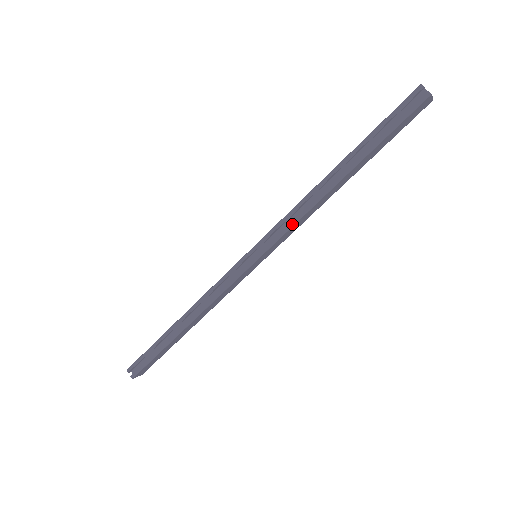
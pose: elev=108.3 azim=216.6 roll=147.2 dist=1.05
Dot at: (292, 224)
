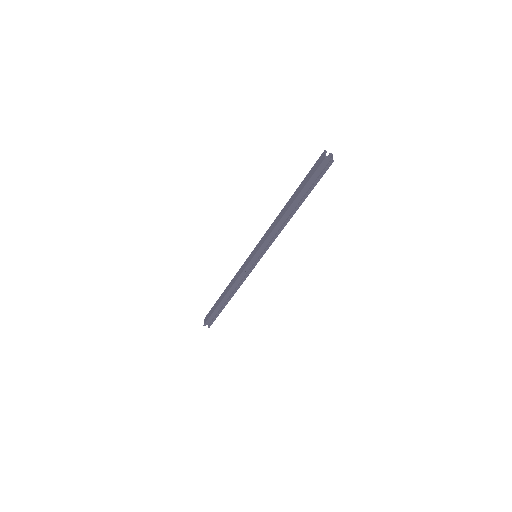
Dot at: (274, 240)
